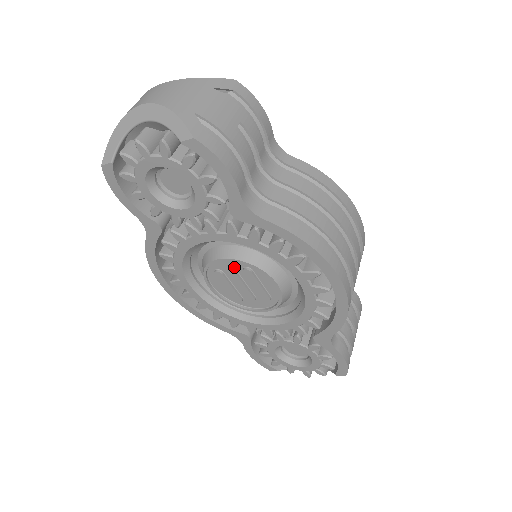
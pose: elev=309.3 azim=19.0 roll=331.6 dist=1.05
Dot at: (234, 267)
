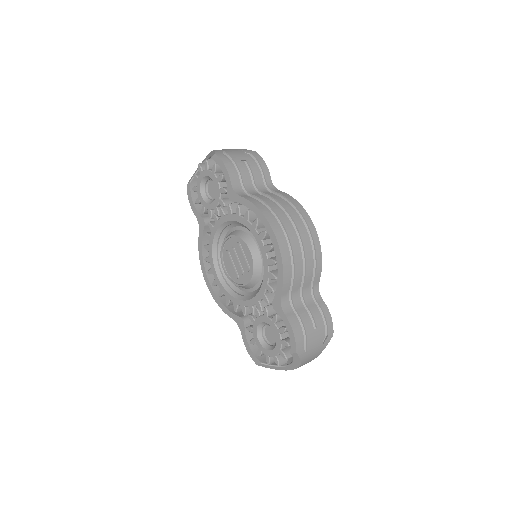
Dot at: (233, 245)
